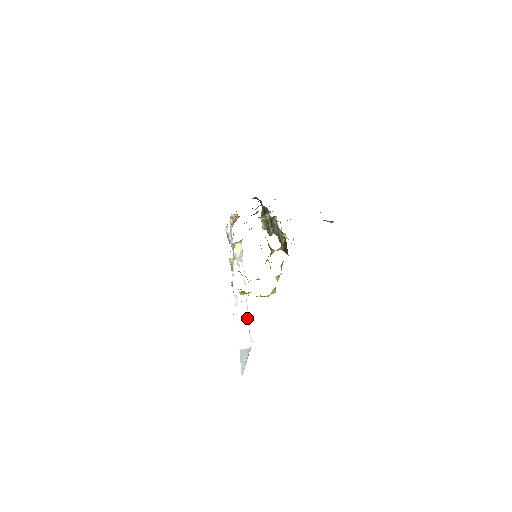
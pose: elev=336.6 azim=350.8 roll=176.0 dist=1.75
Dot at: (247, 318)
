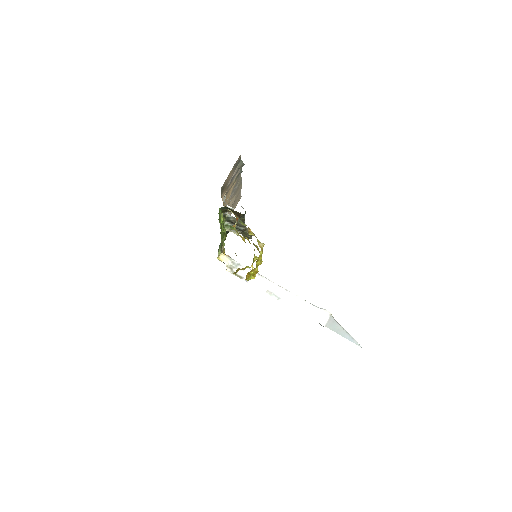
Dot at: (297, 297)
